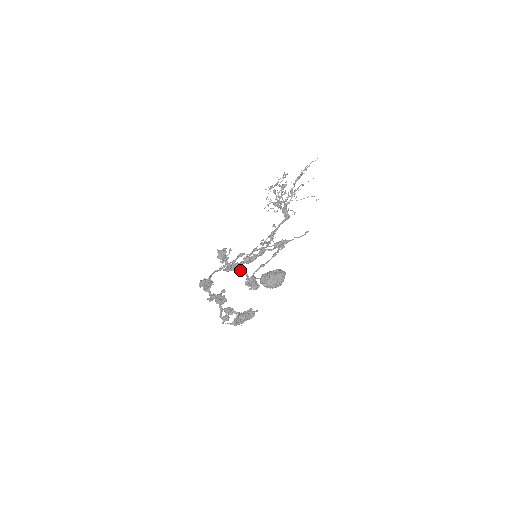
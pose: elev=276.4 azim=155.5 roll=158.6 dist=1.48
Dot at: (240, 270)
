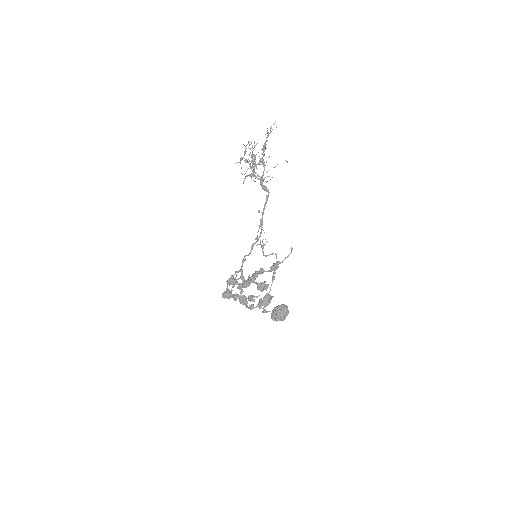
Dot at: occluded
